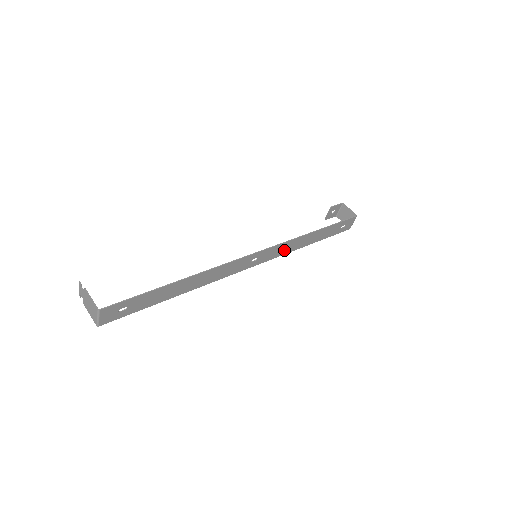
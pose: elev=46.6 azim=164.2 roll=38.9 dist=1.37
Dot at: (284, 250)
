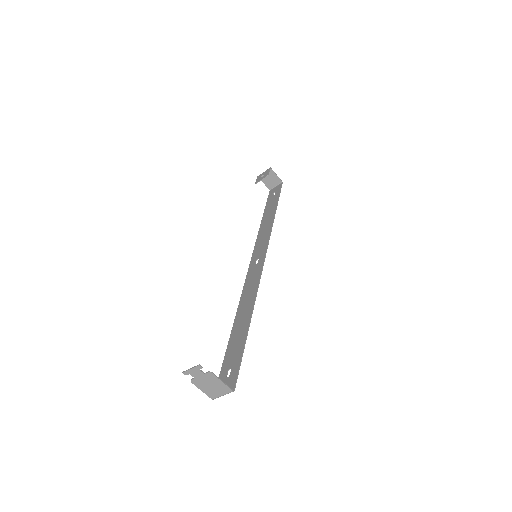
Dot at: (261, 238)
